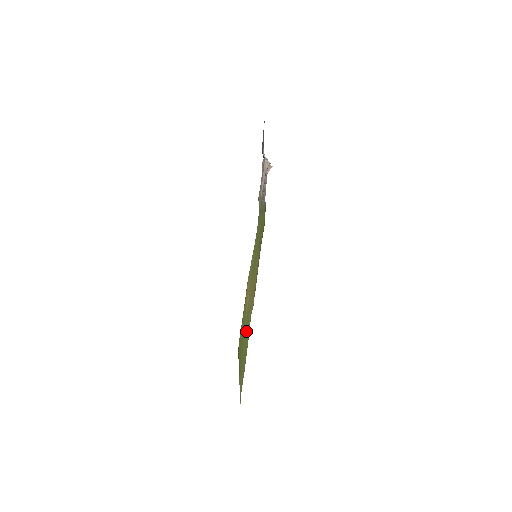
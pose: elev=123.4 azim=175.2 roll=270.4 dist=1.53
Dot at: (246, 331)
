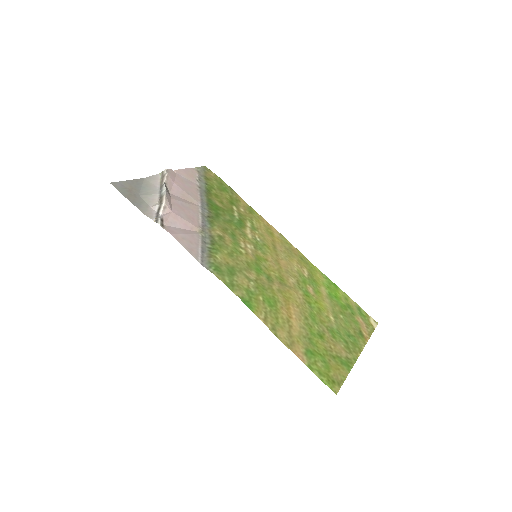
Dot at: (321, 302)
